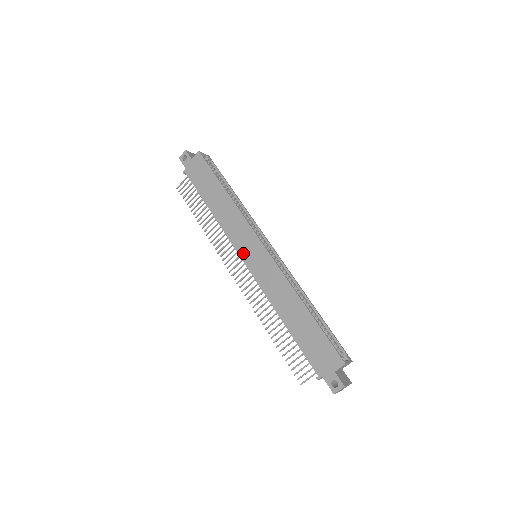
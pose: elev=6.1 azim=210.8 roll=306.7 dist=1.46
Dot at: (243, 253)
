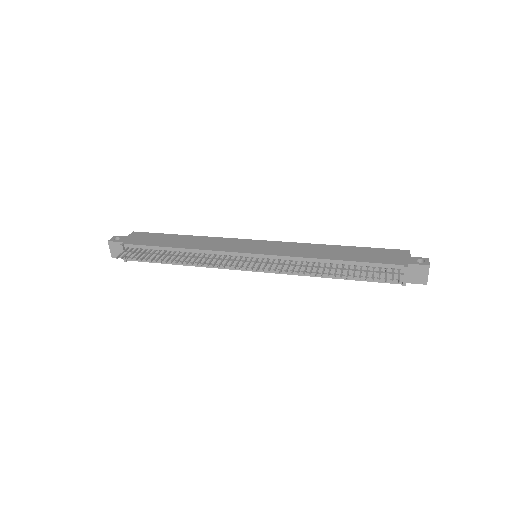
Dot at: (245, 250)
